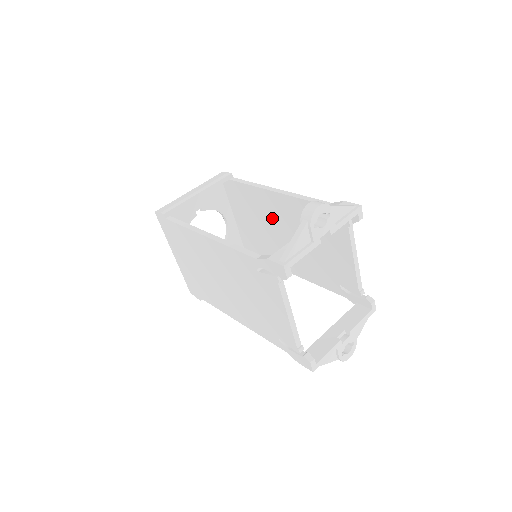
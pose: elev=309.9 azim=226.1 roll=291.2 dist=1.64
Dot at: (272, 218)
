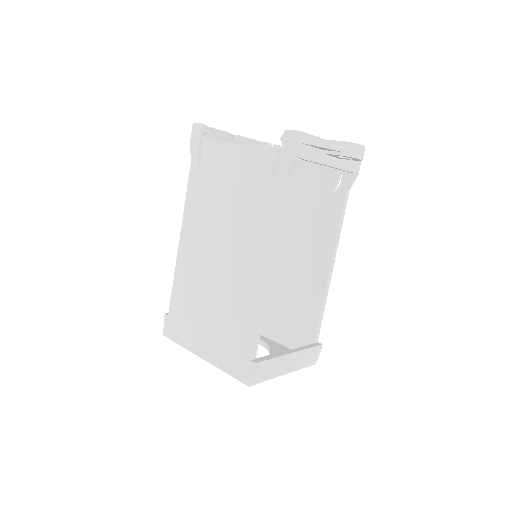
Dot at: occluded
